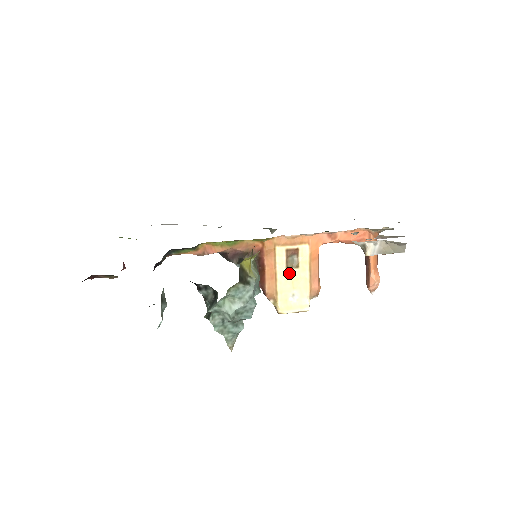
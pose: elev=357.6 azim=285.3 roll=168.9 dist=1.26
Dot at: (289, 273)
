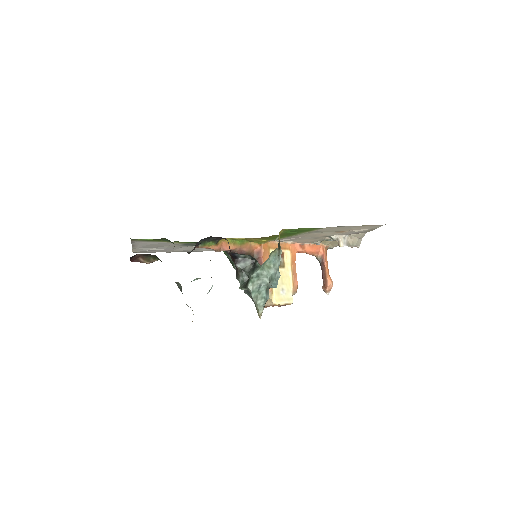
Dot at: (279, 271)
